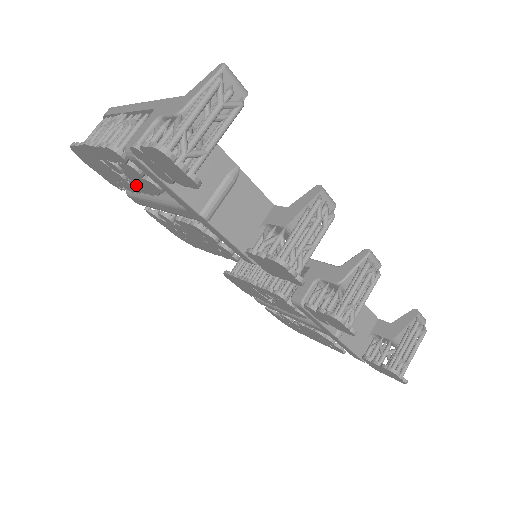
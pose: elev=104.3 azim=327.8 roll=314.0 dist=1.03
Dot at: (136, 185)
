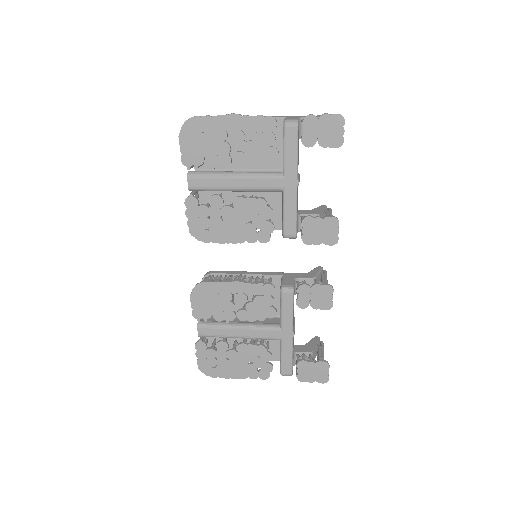
Dot at: (241, 157)
